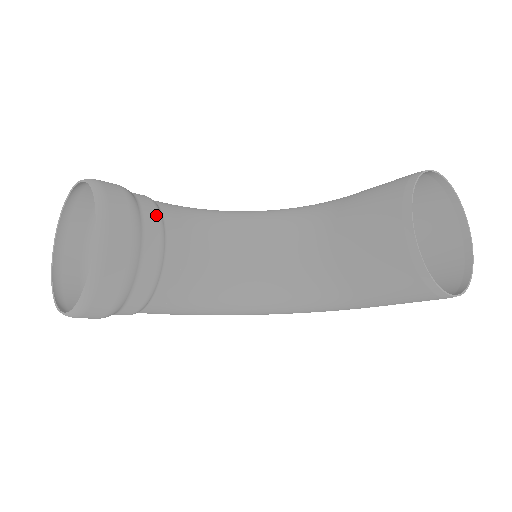
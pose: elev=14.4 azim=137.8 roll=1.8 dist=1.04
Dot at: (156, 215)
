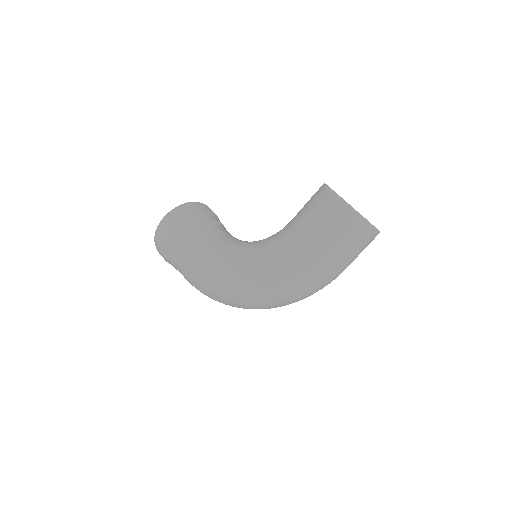
Dot at: occluded
